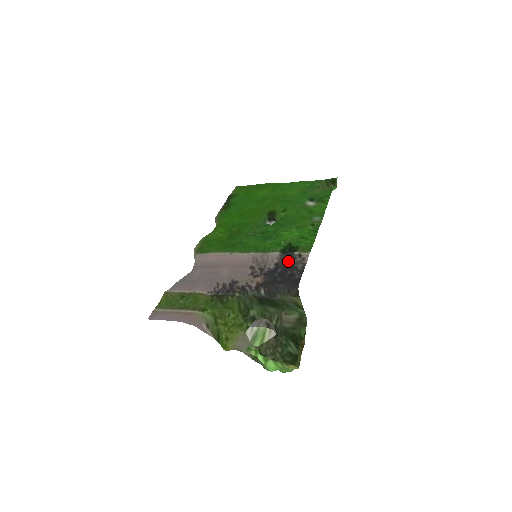
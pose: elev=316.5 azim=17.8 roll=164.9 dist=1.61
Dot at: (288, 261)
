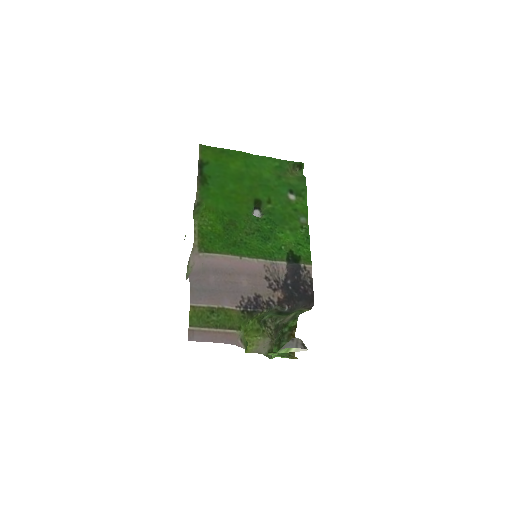
Dot at: (298, 274)
